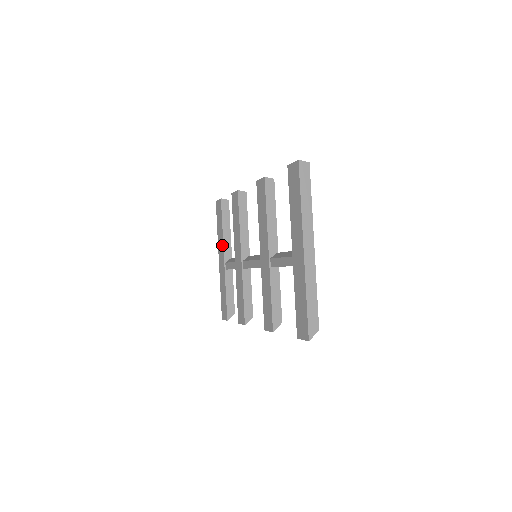
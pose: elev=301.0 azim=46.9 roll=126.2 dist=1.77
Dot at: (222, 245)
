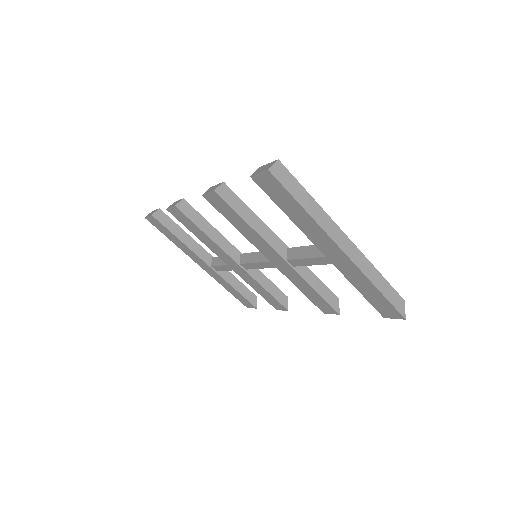
Dot at: (193, 254)
